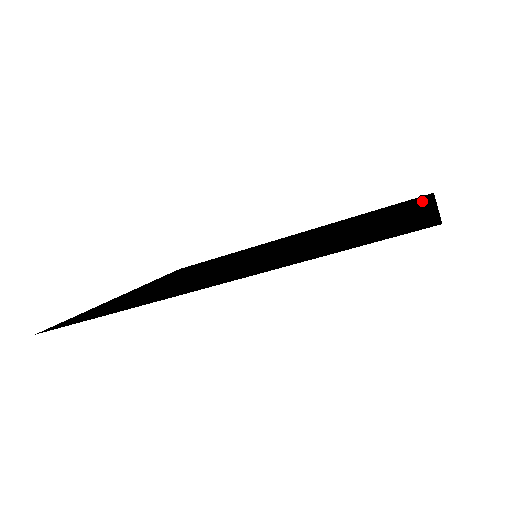
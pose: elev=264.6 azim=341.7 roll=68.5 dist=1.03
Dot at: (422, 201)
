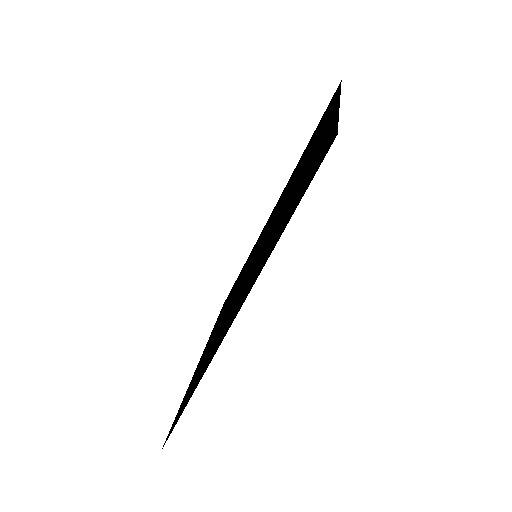
Dot at: (334, 101)
